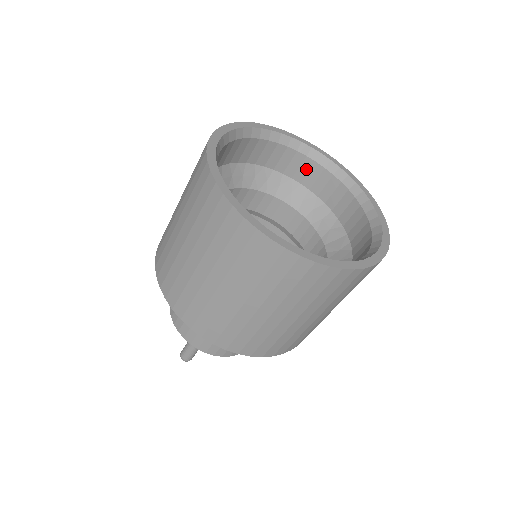
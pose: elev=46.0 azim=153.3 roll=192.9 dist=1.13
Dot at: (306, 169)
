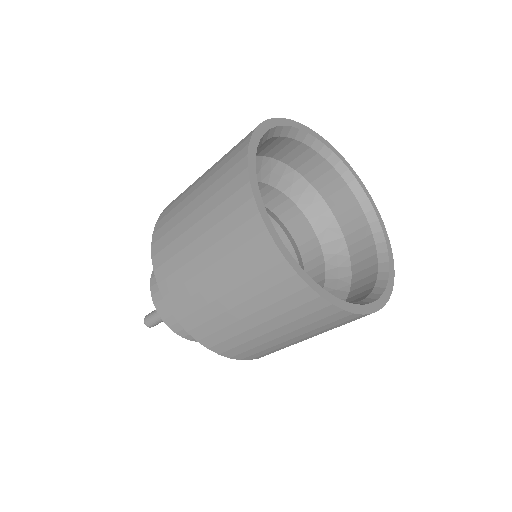
Dot at: (313, 164)
